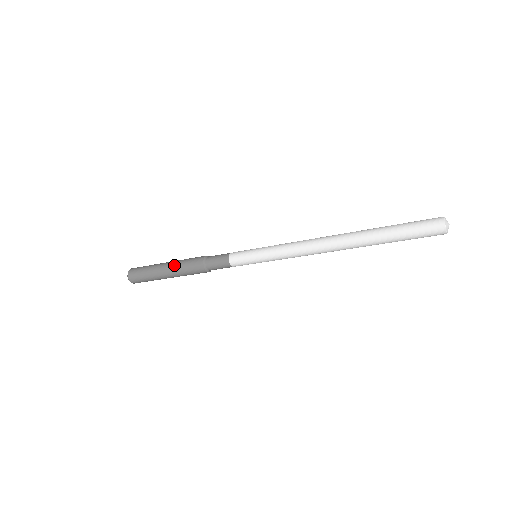
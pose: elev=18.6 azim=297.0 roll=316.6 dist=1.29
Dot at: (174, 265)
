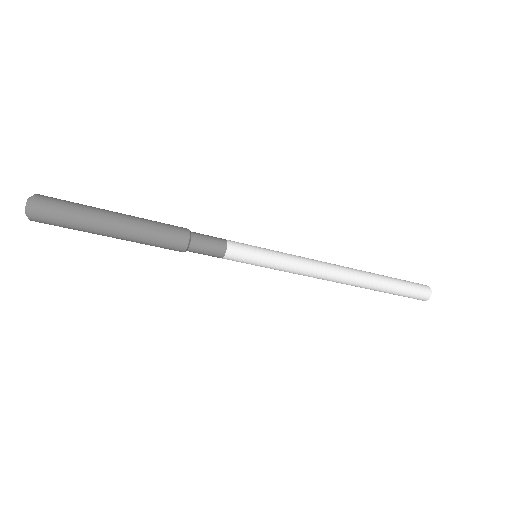
Dot at: (135, 234)
